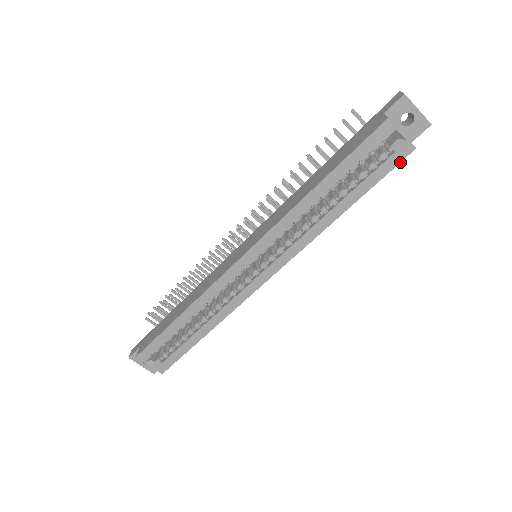
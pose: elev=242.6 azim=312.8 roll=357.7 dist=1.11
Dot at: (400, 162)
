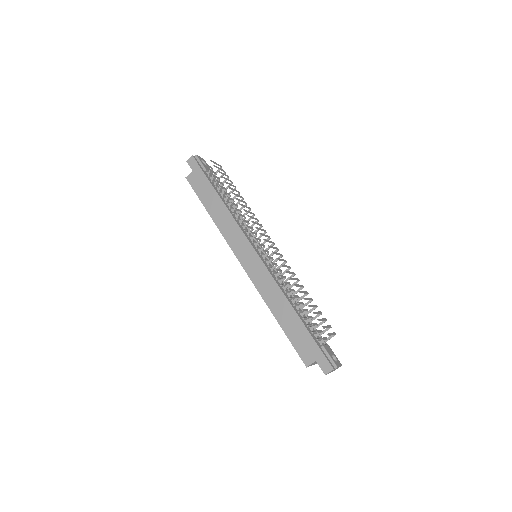
Dot at: occluded
